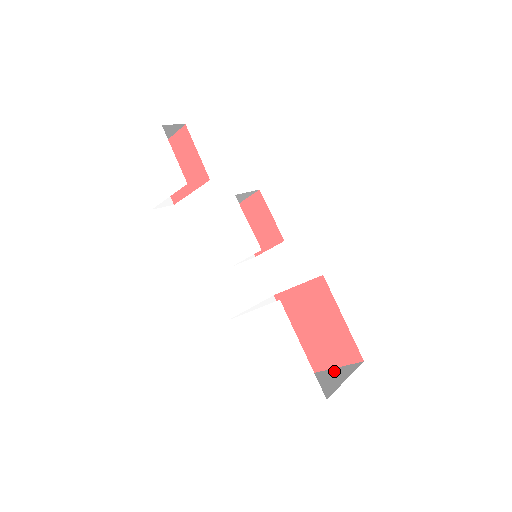
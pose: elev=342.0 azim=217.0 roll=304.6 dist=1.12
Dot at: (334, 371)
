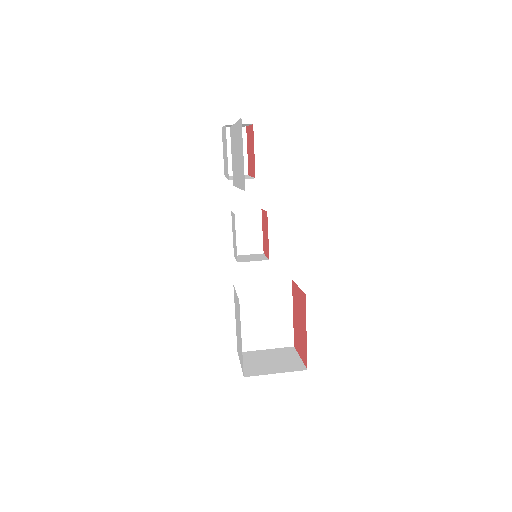
Dot at: (293, 359)
